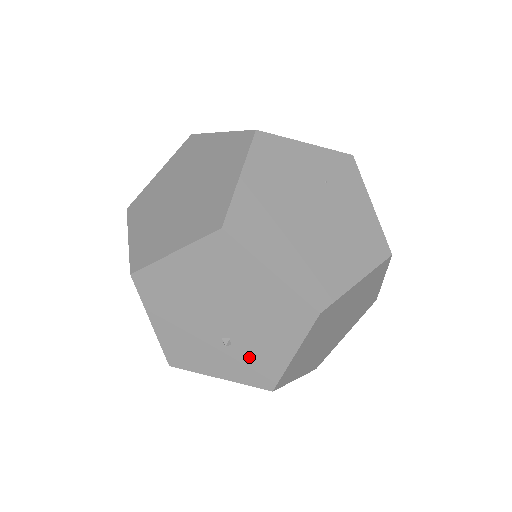
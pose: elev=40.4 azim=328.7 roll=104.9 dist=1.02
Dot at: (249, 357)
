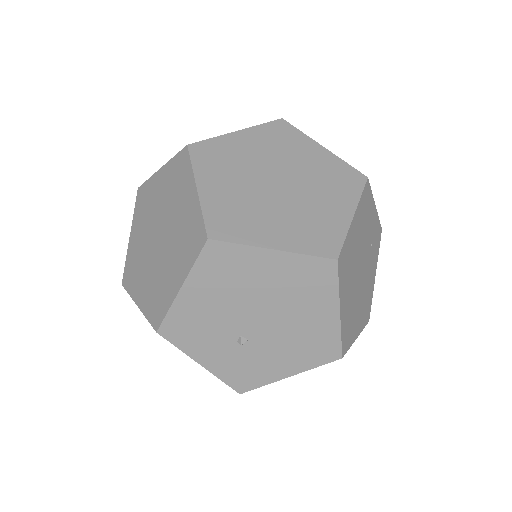
Dot at: (249, 361)
